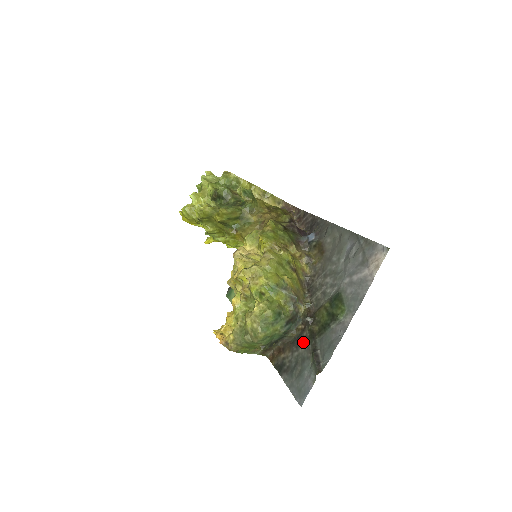
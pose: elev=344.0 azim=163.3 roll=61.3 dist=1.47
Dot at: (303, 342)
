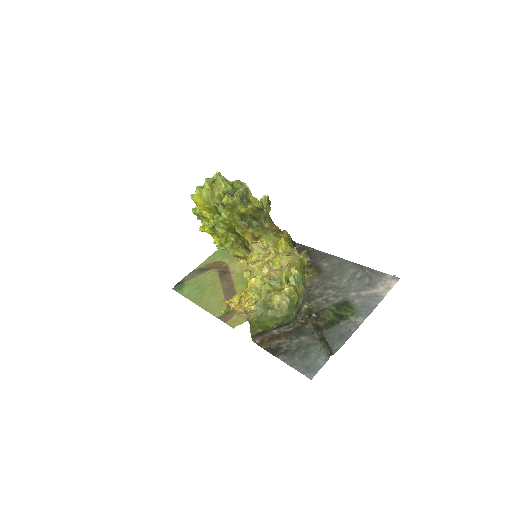
Dot at: (306, 332)
